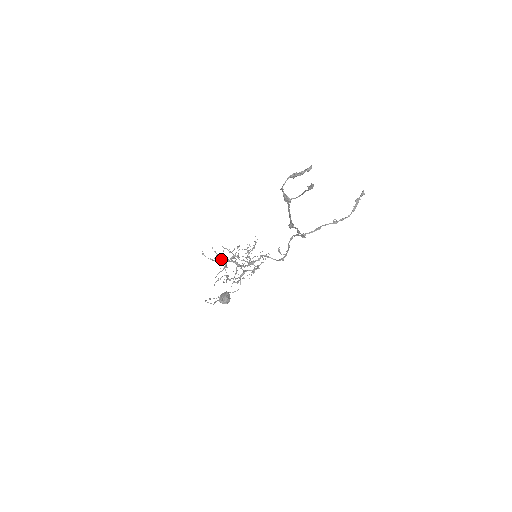
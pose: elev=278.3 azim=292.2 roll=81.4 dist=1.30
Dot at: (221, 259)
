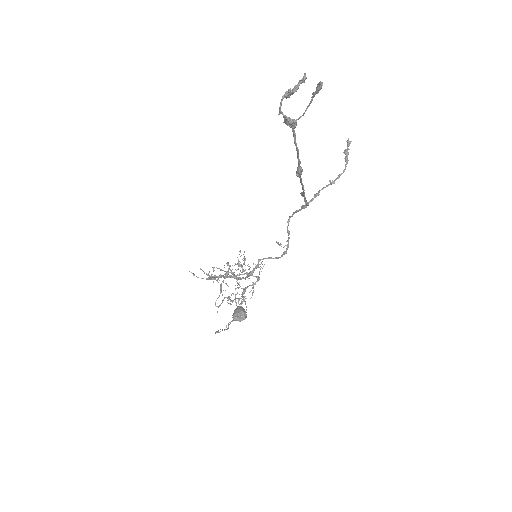
Dot at: (216, 277)
